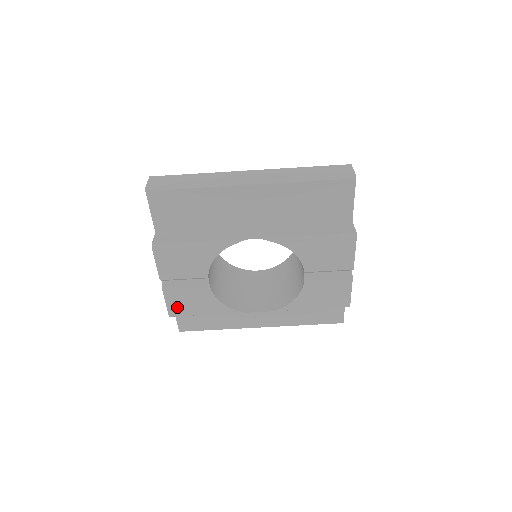
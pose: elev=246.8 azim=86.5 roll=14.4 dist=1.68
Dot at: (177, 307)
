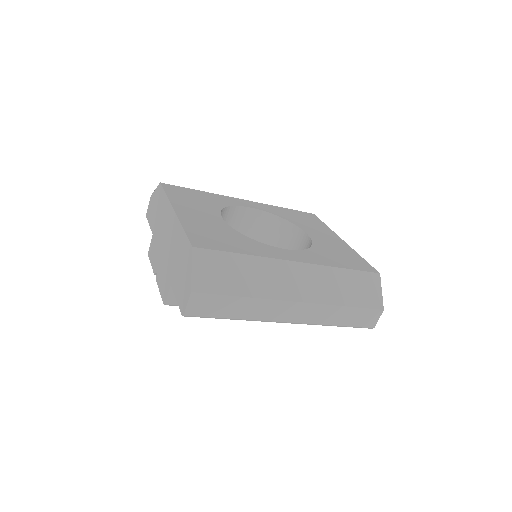
Dot at: occluded
